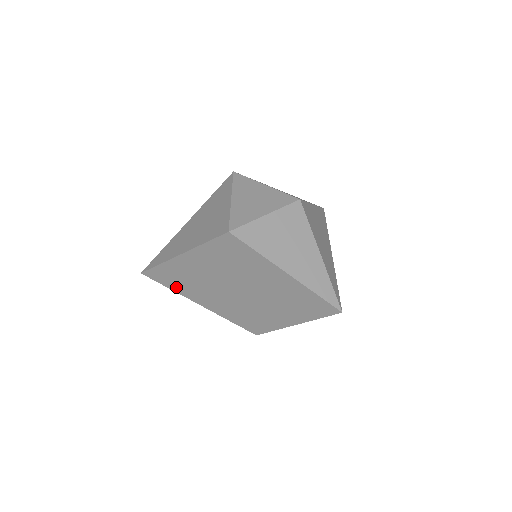
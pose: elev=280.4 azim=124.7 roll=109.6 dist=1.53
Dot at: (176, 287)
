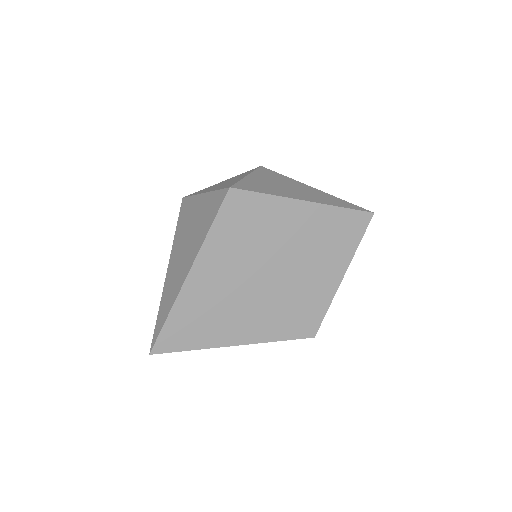
Dot at: (200, 339)
